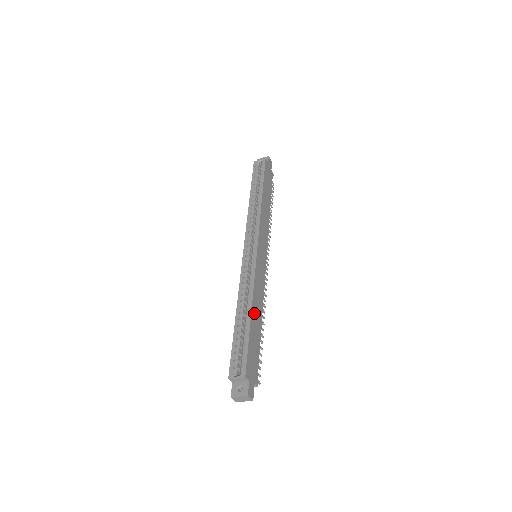
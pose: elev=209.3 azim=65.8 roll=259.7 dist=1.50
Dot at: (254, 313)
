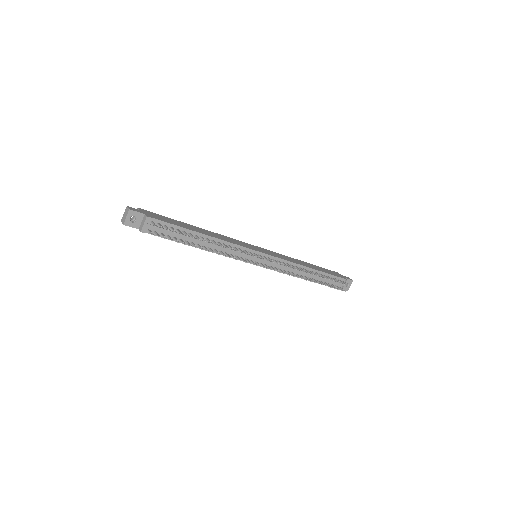
Dot at: (198, 229)
